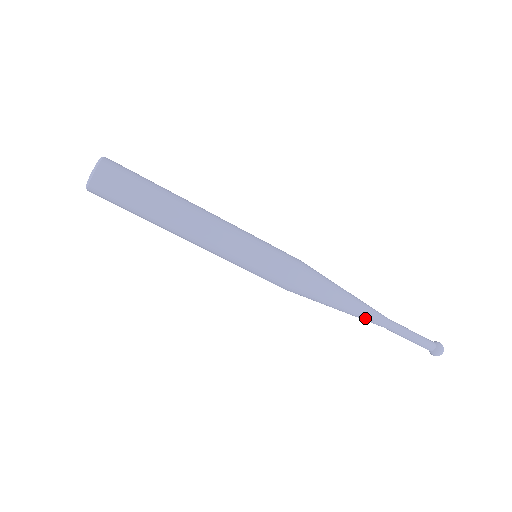
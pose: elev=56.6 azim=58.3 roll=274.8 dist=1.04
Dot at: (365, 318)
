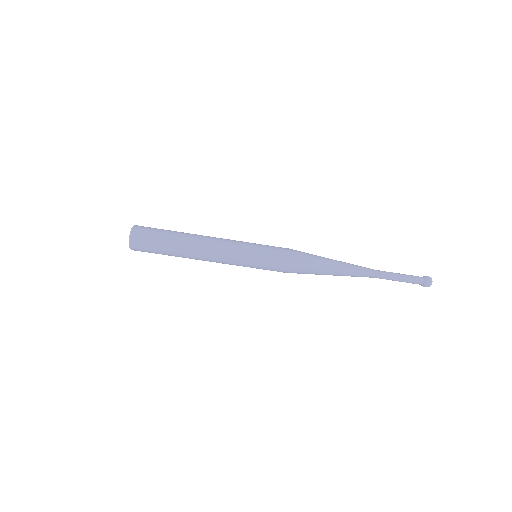
Dot at: (356, 271)
